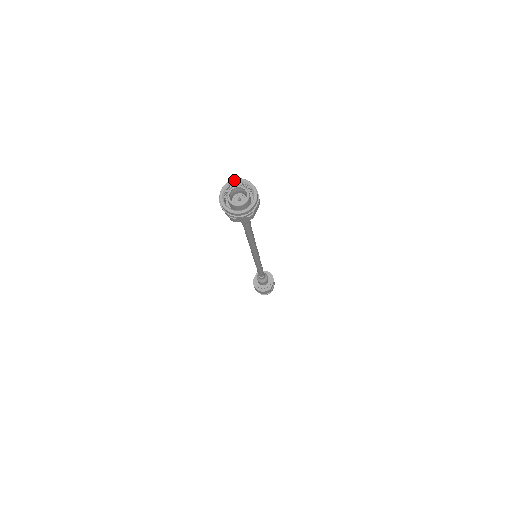
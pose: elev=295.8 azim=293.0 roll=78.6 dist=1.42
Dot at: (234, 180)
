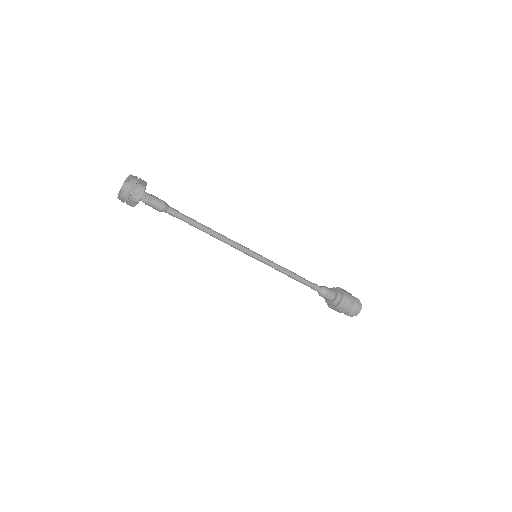
Dot at: (127, 177)
